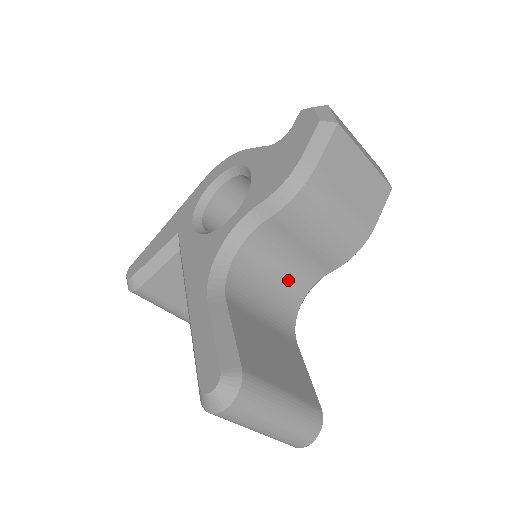
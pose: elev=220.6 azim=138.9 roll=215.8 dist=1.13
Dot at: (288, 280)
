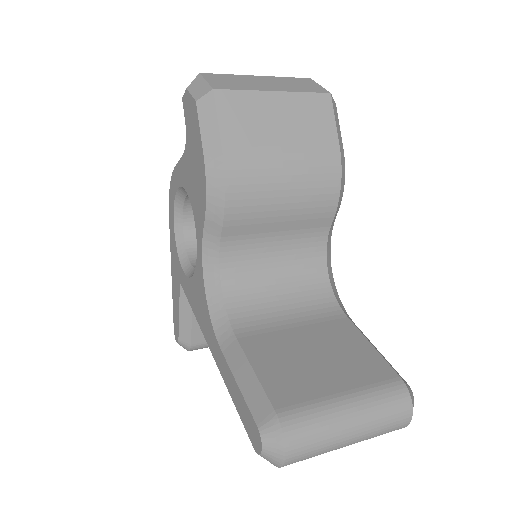
Dot at: (295, 262)
